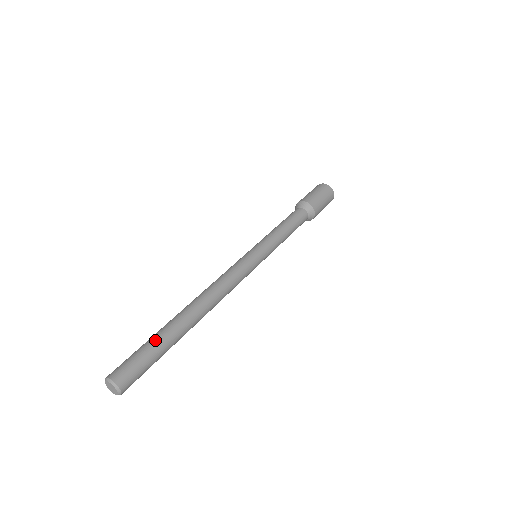
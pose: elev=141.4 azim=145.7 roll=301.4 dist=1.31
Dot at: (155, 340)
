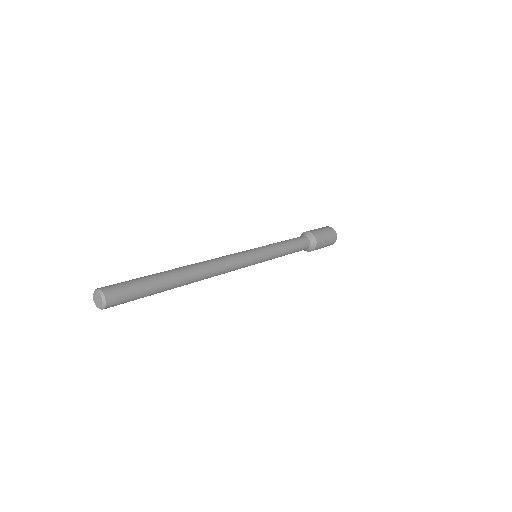
Dot at: (144, 276)
